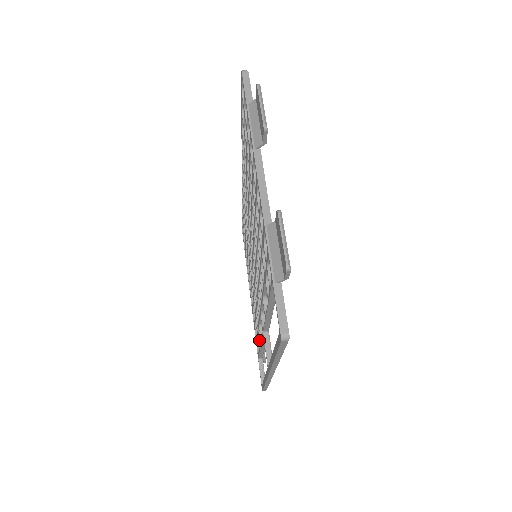
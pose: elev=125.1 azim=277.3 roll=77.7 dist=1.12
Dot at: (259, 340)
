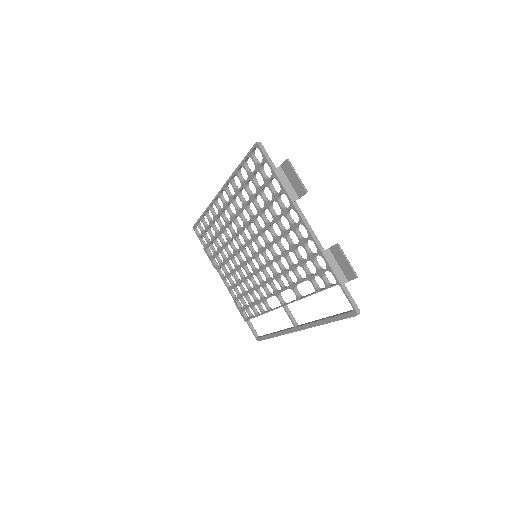
Dot at: (260, 310)
